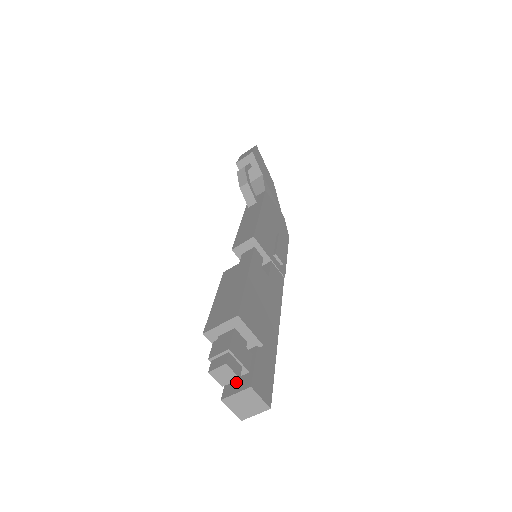
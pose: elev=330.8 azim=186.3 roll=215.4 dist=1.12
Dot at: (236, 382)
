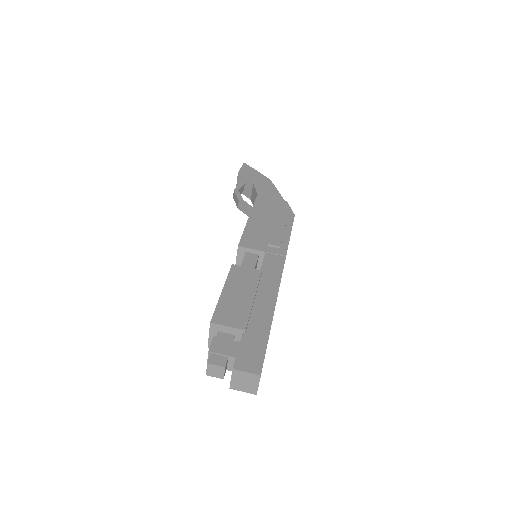
Dot at: occluded
